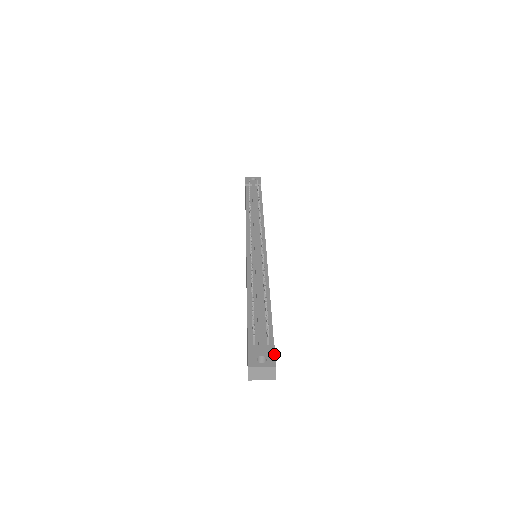
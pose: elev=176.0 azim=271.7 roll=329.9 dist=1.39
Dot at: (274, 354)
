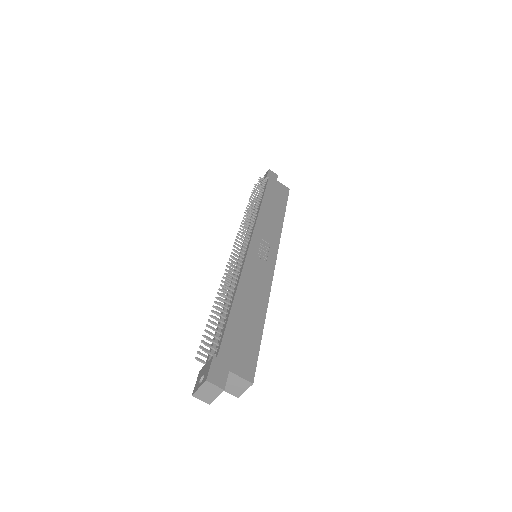
Dot at: (209, 366)
